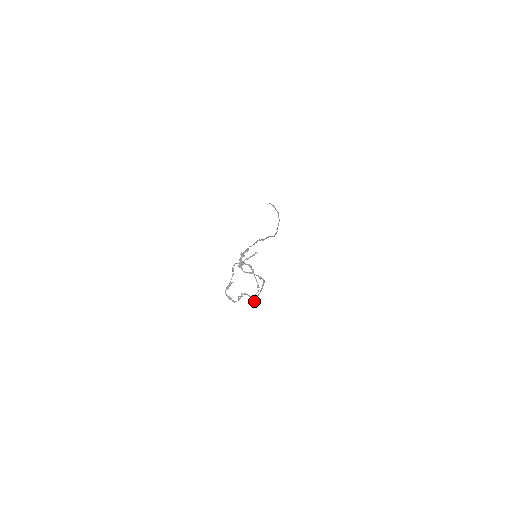
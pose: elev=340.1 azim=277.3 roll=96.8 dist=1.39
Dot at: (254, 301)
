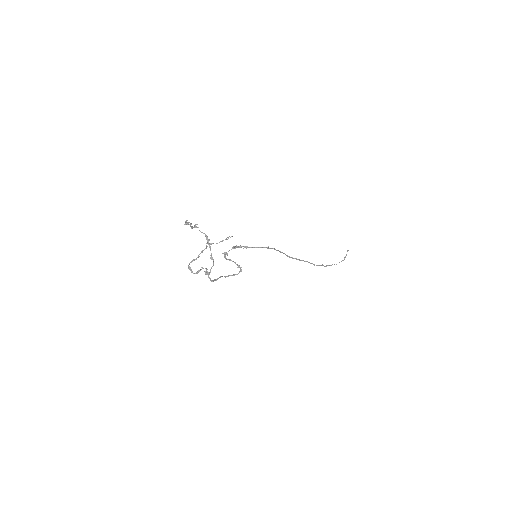
Dot at: (208, 275)
